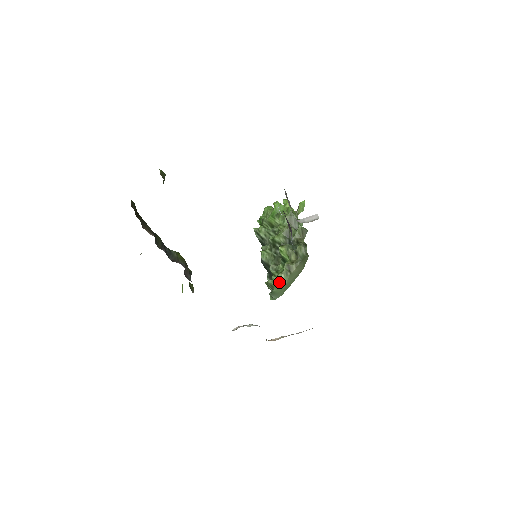
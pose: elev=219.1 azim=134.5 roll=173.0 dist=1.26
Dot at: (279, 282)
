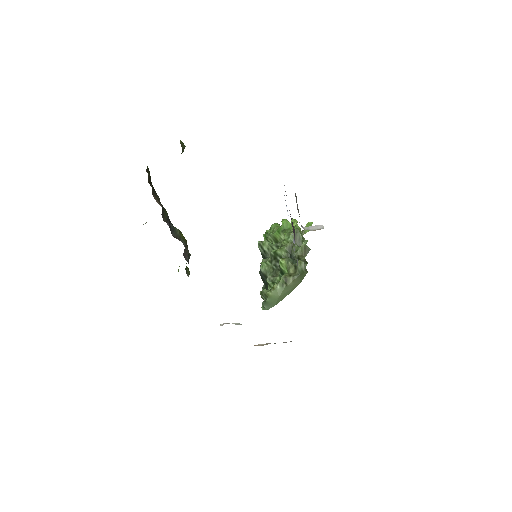
Dot at: (274, 292)
